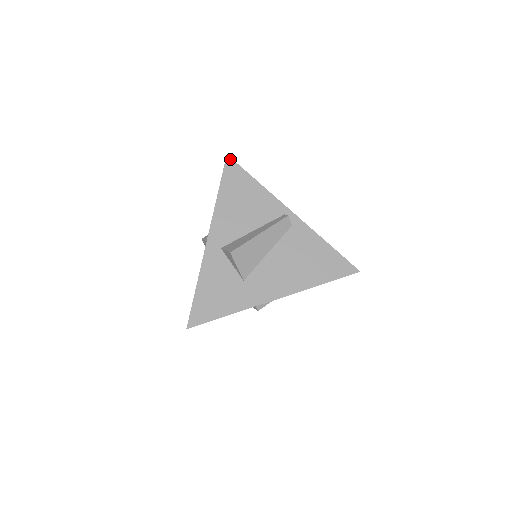
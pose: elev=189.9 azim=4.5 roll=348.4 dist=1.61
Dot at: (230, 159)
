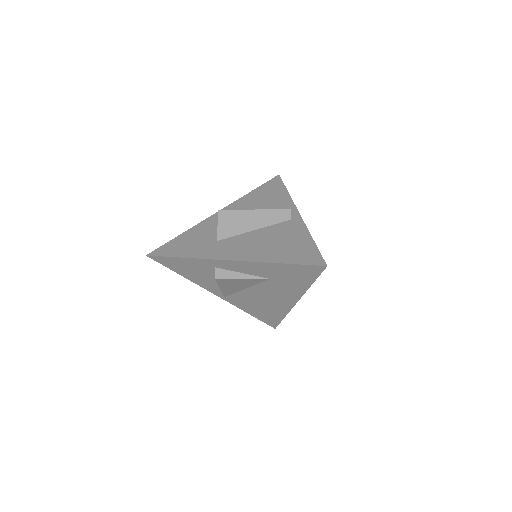
Dot at: (279, 177)
